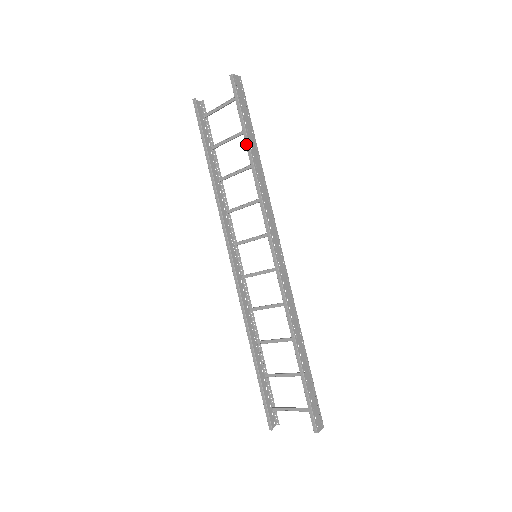
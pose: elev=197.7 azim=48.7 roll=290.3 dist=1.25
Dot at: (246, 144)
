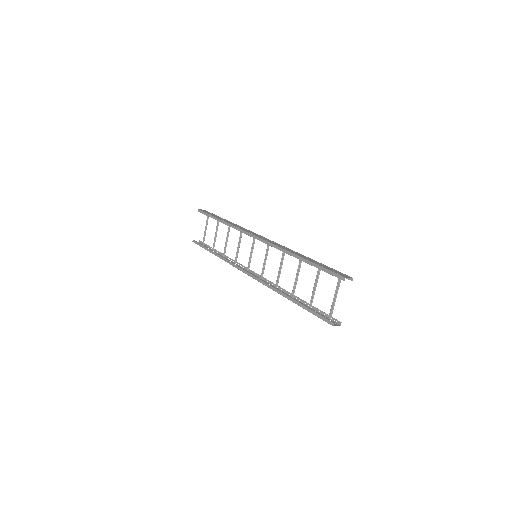
Dot at: (218, 220)
